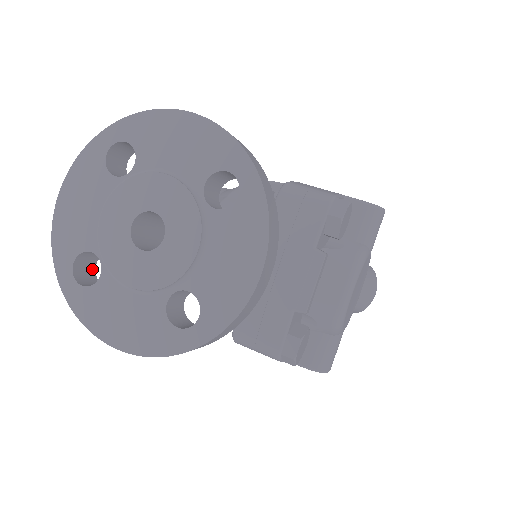
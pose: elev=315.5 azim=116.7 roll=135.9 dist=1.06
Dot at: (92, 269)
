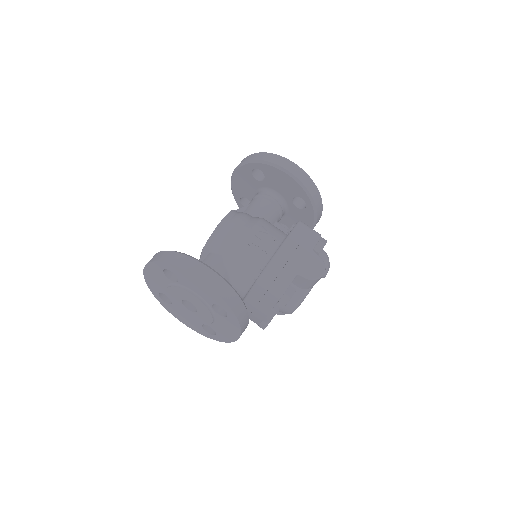
Dot at: occluded
